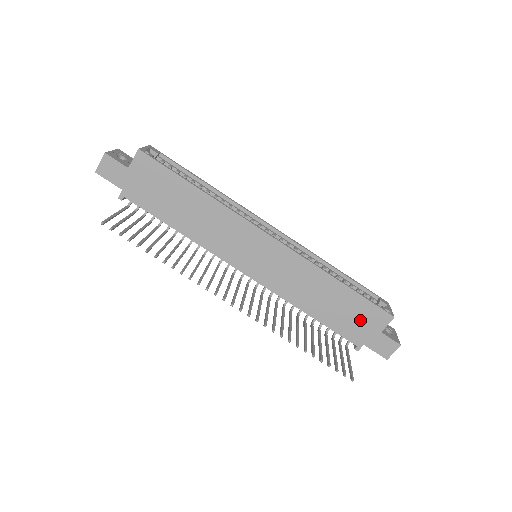
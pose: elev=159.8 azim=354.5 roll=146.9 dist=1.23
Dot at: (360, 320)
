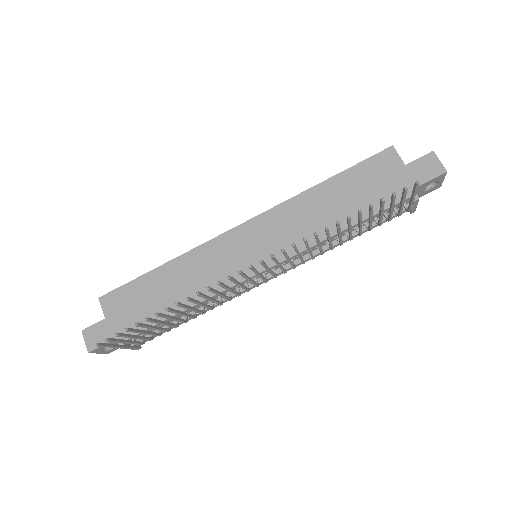
Dot at: (378, 181)
